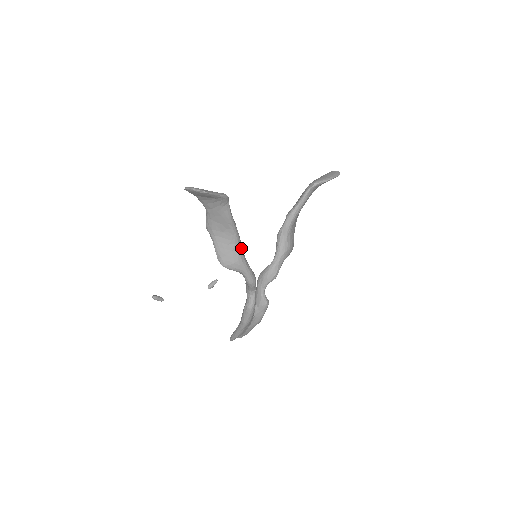
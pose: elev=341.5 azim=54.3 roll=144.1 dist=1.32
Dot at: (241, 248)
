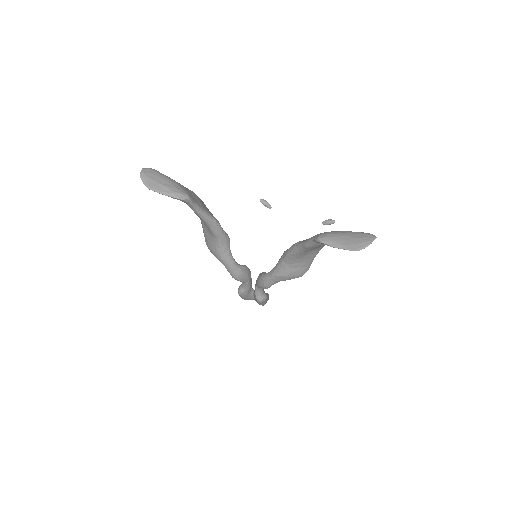
Dot at: (222, 244)
